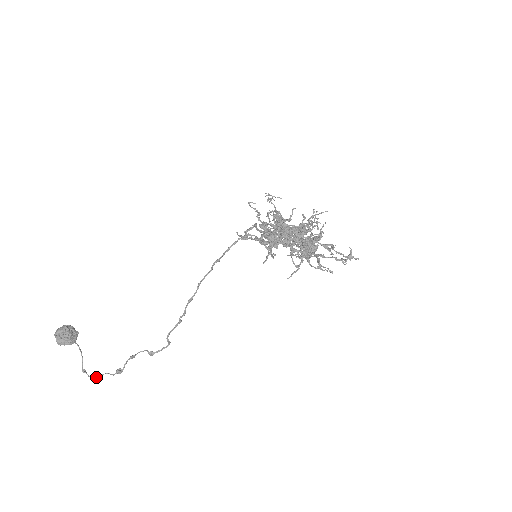
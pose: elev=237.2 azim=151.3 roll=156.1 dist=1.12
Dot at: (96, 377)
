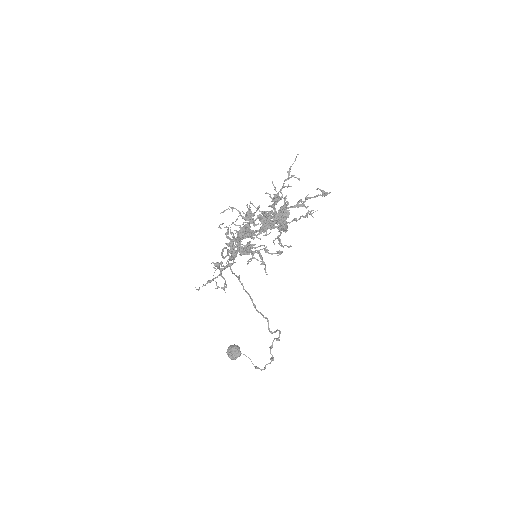
Dot at: (264, 369)
